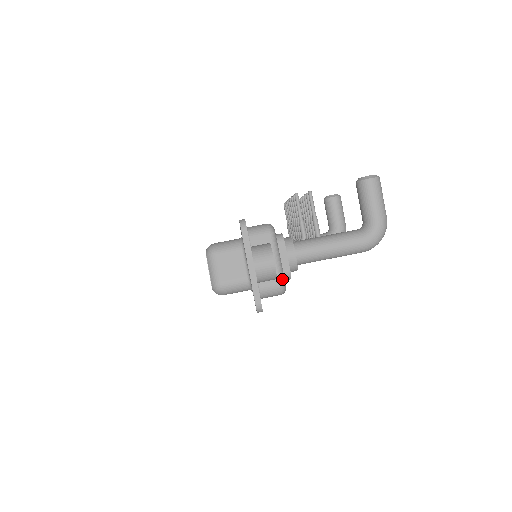
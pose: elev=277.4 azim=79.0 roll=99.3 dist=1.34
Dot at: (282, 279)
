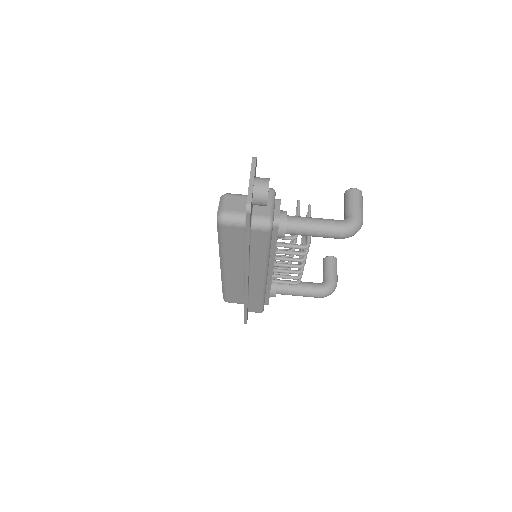
Dot at: (272, 216)
